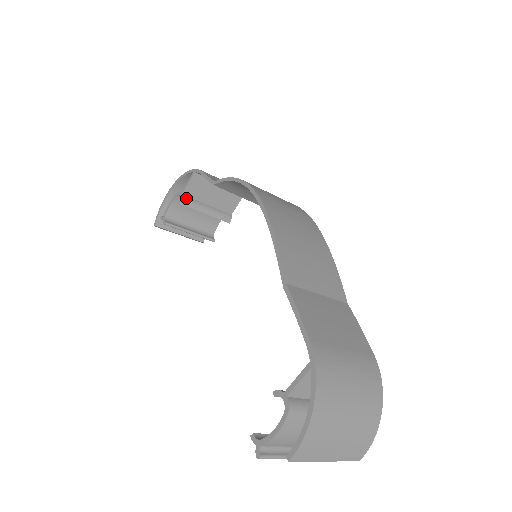
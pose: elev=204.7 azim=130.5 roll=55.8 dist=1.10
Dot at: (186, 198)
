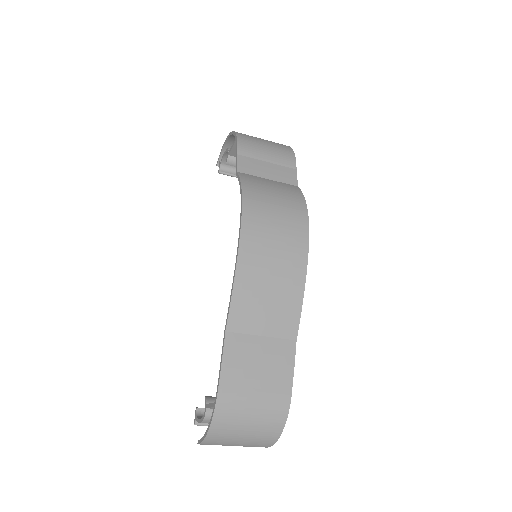
Dot at: (232, 158)
